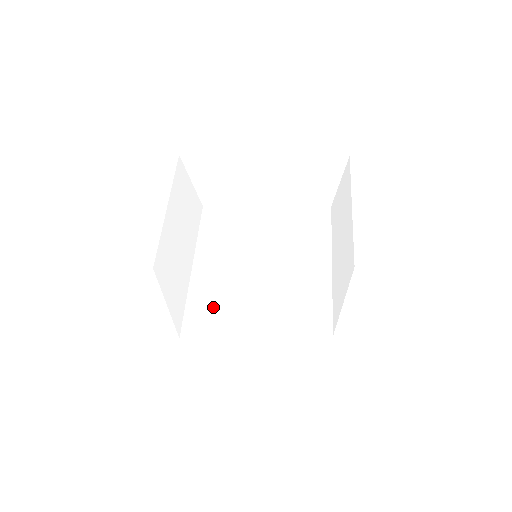
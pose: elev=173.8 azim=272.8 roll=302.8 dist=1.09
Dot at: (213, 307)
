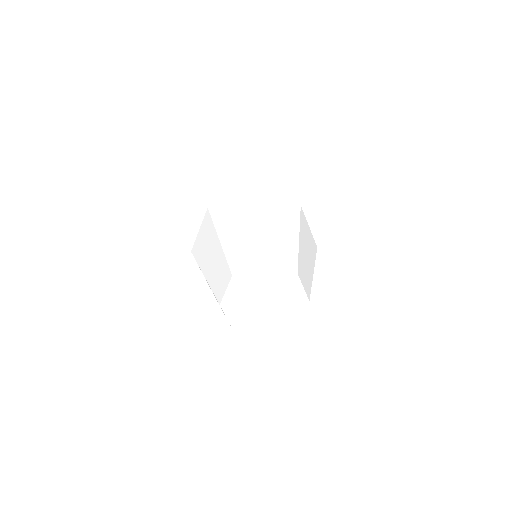
Dot at: occluded
